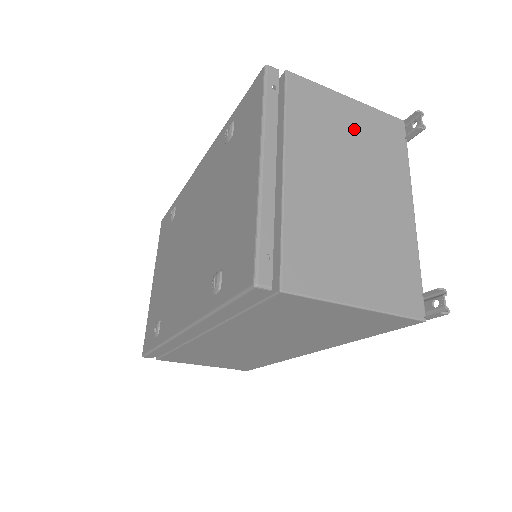
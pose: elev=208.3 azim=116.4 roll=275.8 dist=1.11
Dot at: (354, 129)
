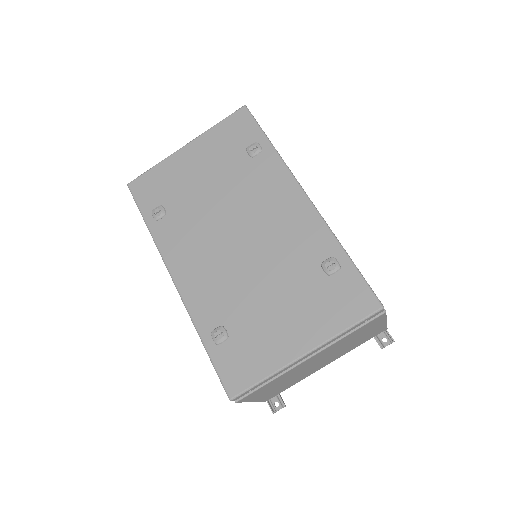
Dot at: (363, 336)
